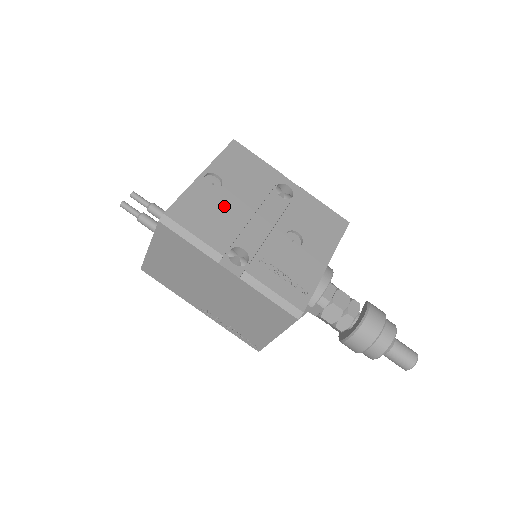
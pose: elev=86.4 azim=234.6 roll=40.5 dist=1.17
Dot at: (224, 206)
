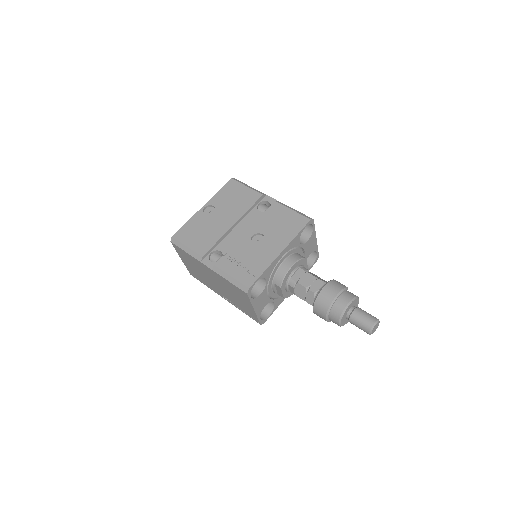
Dot at: (212, 225)
